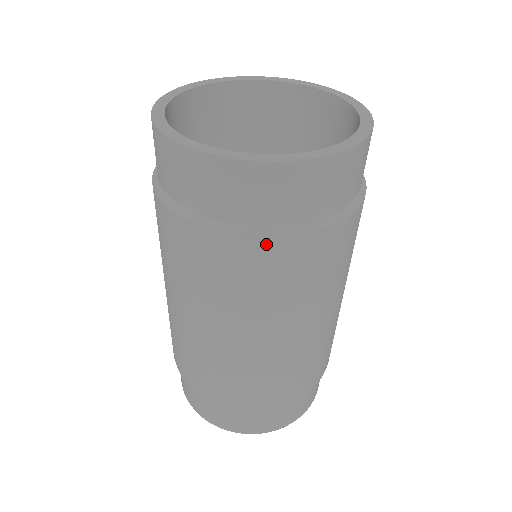
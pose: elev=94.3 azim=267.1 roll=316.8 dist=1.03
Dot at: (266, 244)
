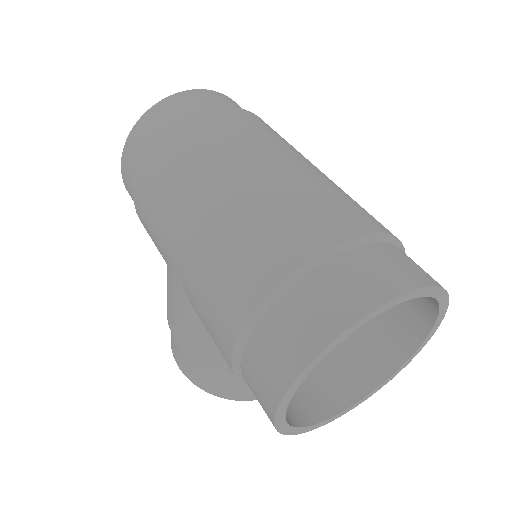
Dot at: (226, 110)
